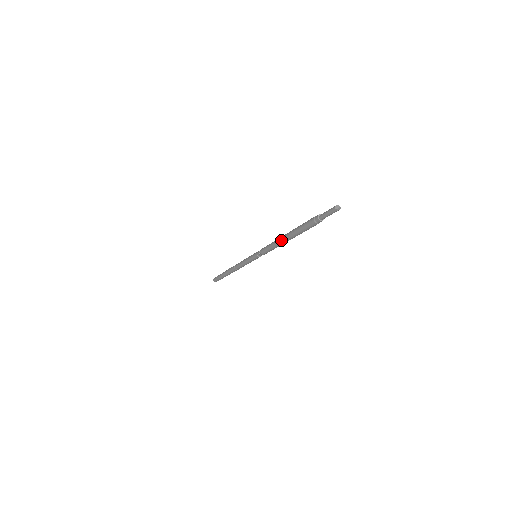
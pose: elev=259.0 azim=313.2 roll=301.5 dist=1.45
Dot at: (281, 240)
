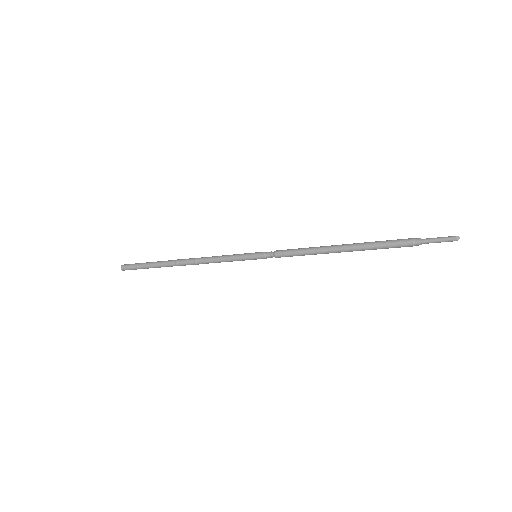
Dot at: (333, 250)
